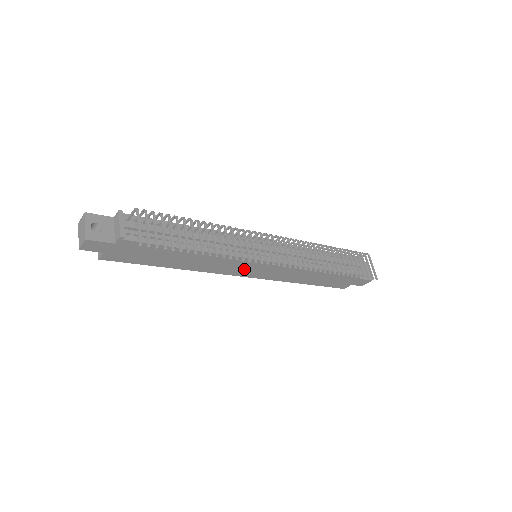
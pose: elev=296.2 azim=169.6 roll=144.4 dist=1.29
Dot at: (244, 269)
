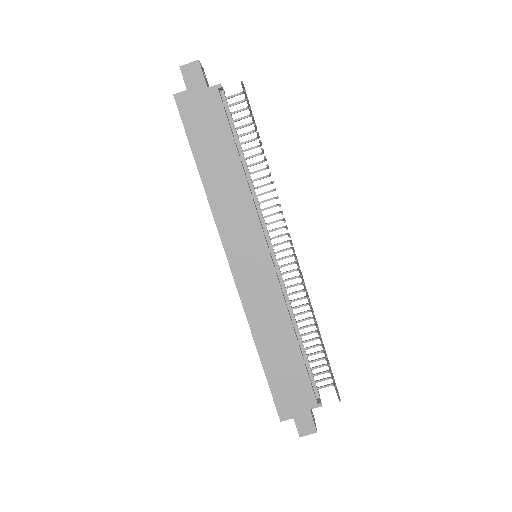
Dot at: (242, 248)
